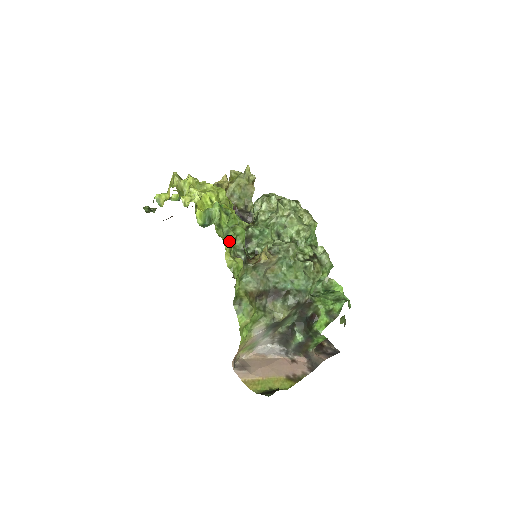
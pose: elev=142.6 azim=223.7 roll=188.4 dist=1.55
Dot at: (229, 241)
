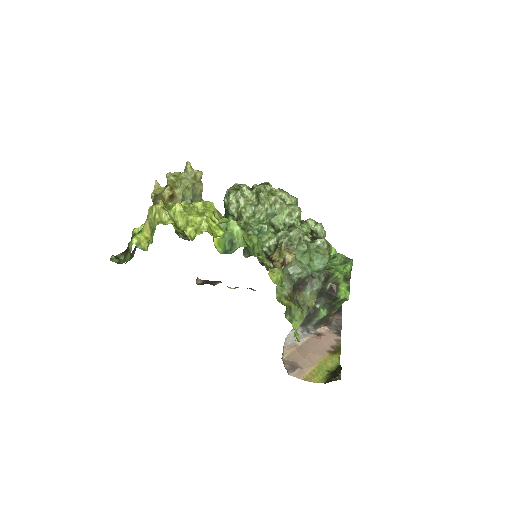
Dot at: occluded
